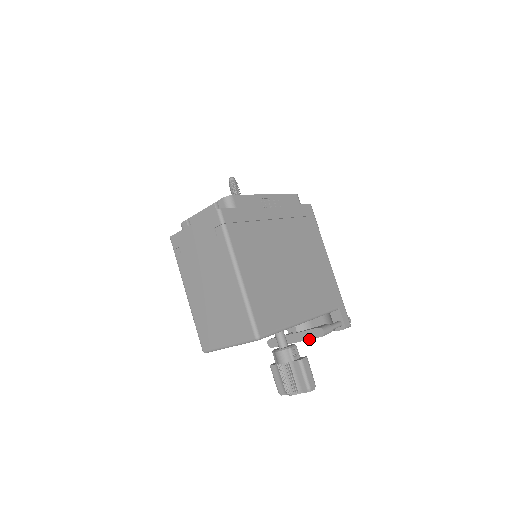
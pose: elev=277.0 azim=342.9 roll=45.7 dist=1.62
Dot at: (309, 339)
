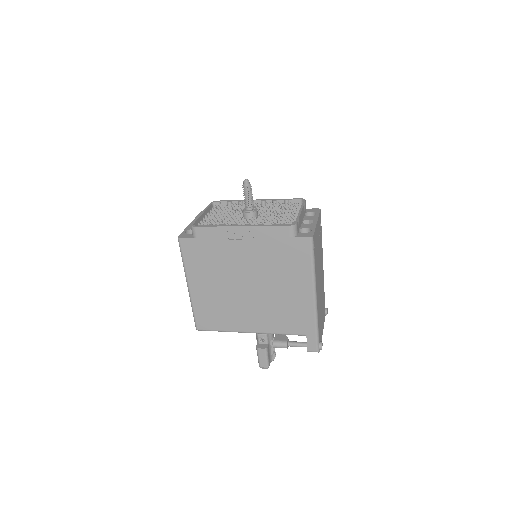
Dot at: occluded
